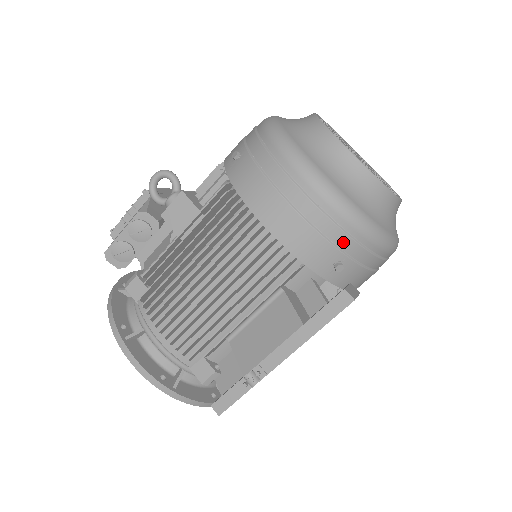
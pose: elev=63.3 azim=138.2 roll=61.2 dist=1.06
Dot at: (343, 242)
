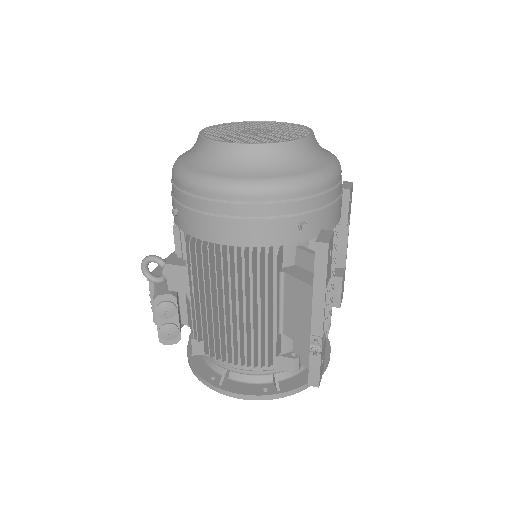
Dot at: (289, 209)
